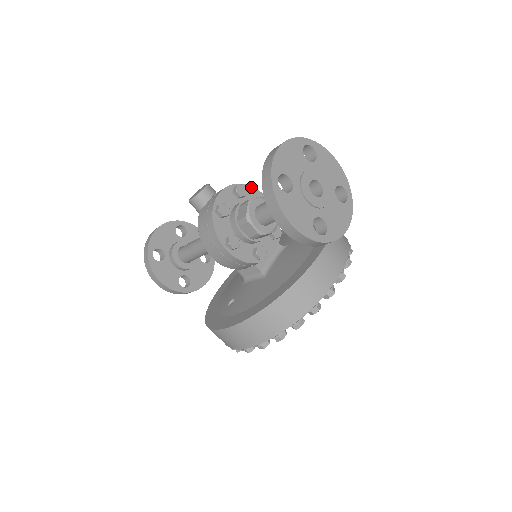
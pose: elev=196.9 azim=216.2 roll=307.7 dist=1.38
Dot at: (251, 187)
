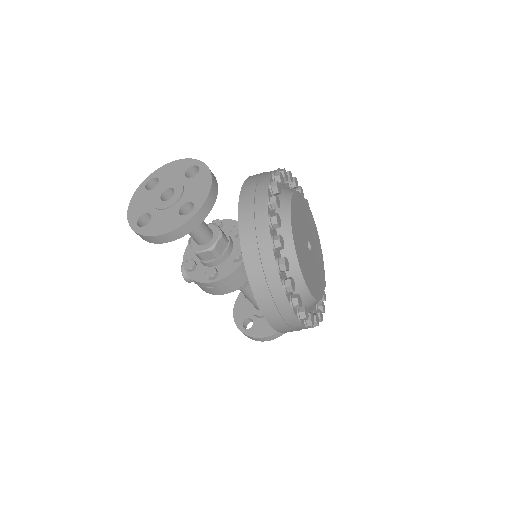
Dot at: occluded
